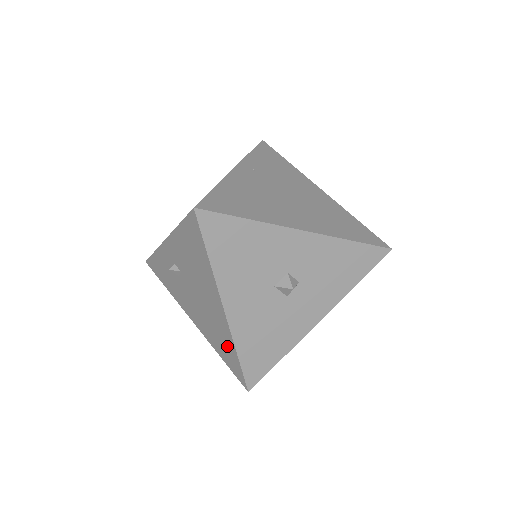
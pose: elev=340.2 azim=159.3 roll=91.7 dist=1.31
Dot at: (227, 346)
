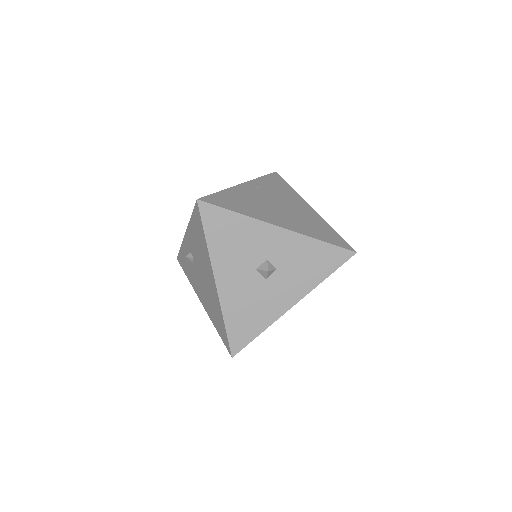
Dot at: (219, 317)
